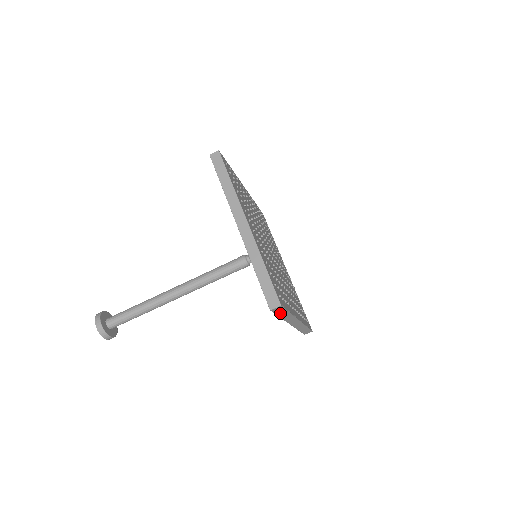
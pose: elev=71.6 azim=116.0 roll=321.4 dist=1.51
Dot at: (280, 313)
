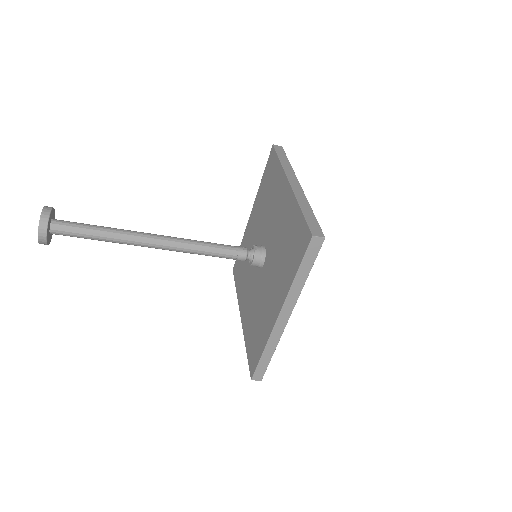
Dot at: occluded
